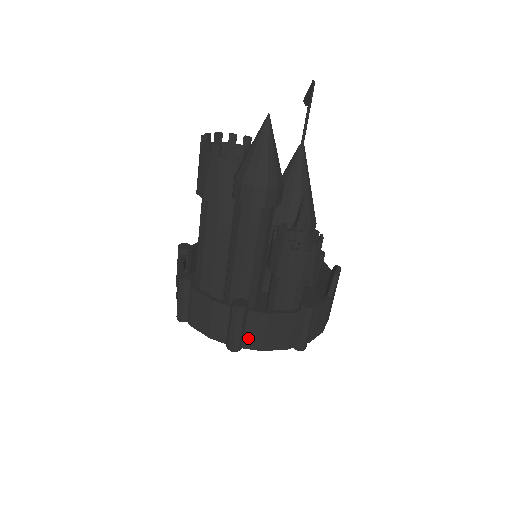
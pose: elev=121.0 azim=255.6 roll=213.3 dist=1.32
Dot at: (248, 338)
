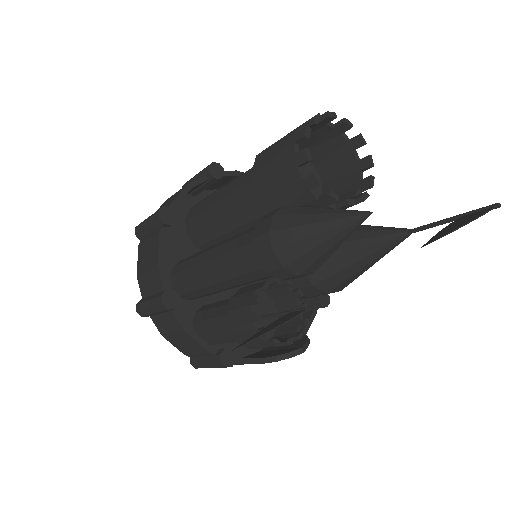
Dot at: (159, 319)
